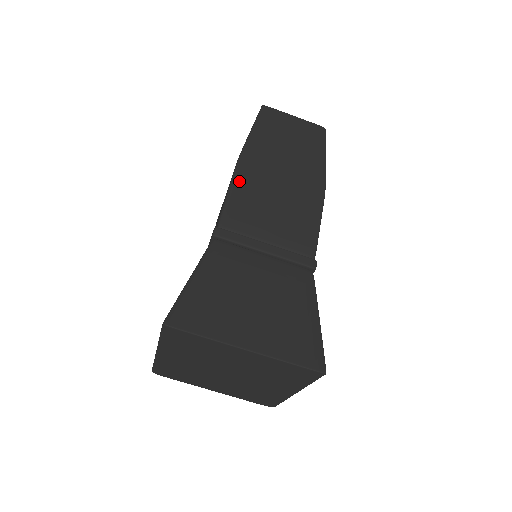
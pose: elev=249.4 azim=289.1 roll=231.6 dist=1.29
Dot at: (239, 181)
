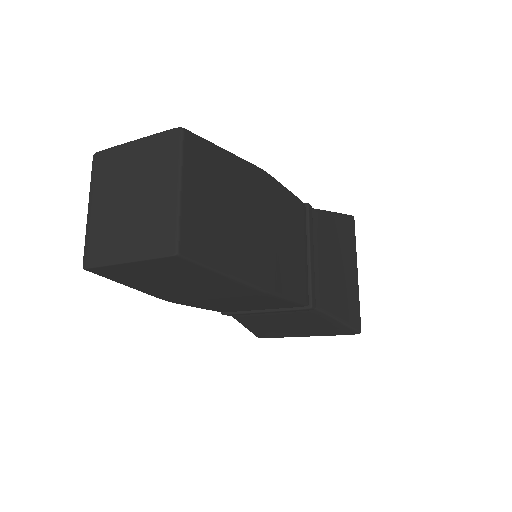
Dot at: (194, 306)
